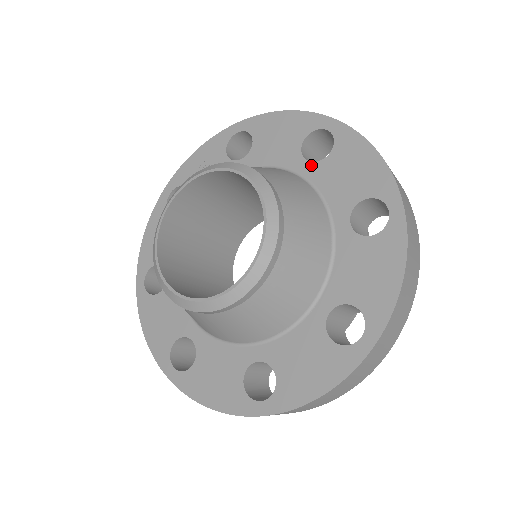
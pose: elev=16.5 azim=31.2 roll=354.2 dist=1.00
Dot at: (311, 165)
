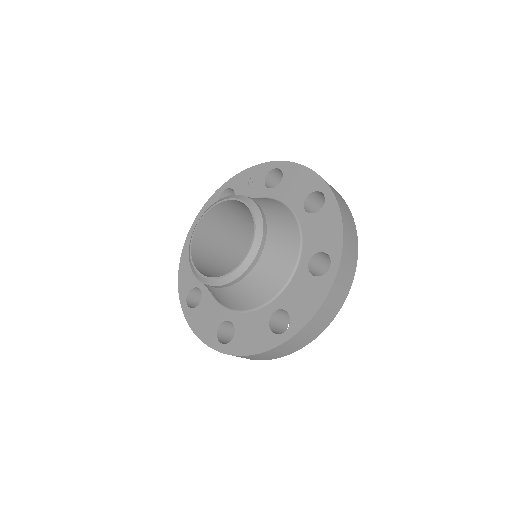
Dot at: (305, 214)
